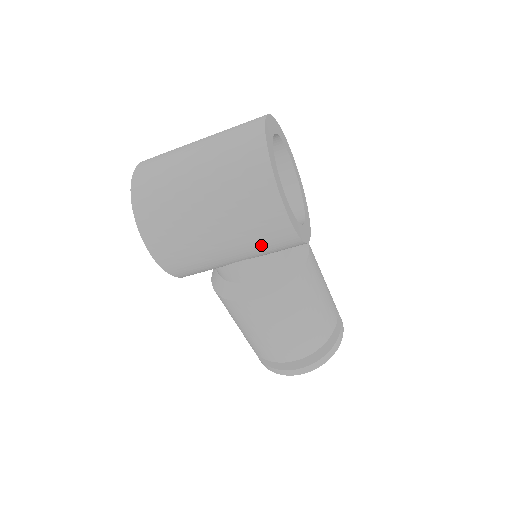
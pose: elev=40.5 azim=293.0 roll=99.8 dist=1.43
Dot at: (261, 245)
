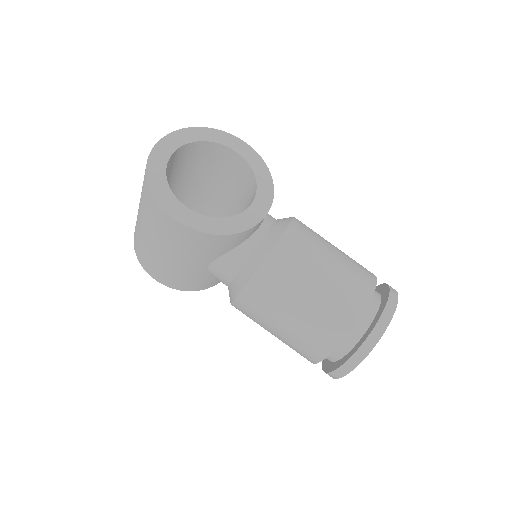
Dot at: (190, 249)
